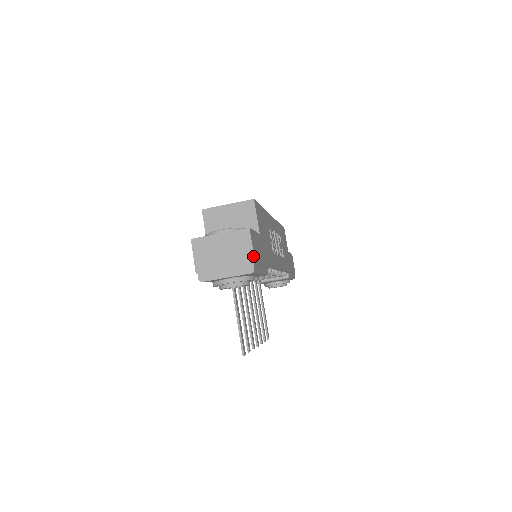
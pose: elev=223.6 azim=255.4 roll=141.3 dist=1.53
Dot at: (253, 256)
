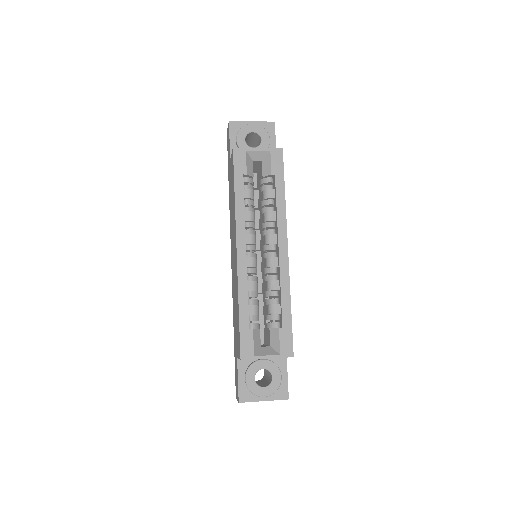
Dot at: occluded
